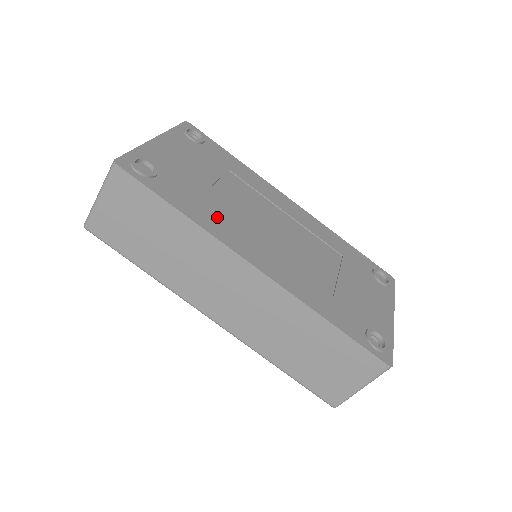
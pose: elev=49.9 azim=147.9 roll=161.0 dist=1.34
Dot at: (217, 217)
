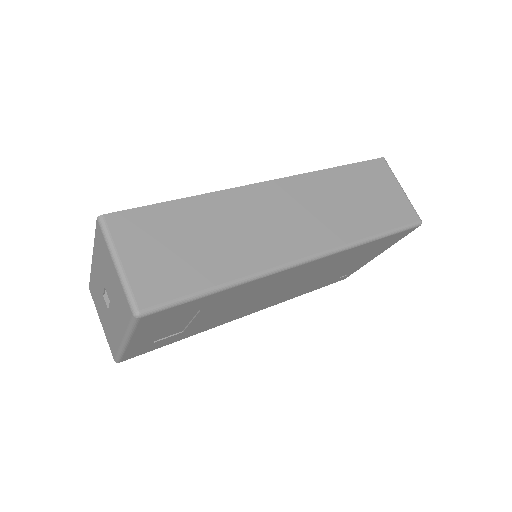
Dot at: occluded
